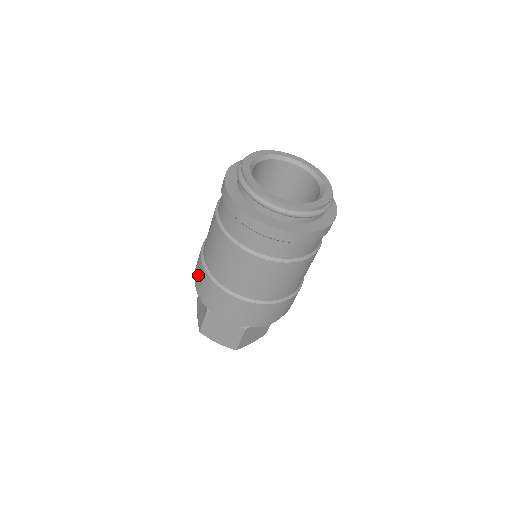
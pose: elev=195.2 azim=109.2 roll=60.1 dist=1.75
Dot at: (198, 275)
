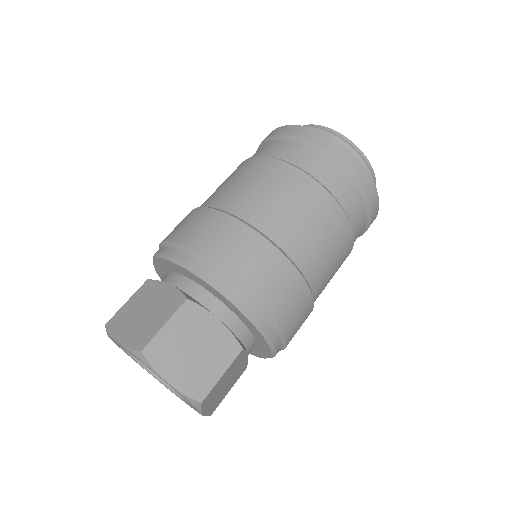
Dot at: (201, 229)
